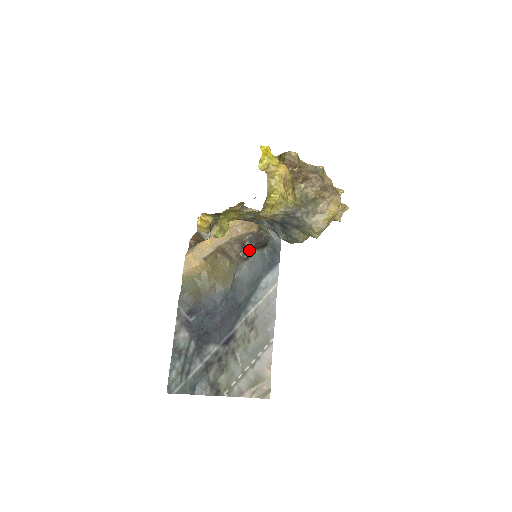
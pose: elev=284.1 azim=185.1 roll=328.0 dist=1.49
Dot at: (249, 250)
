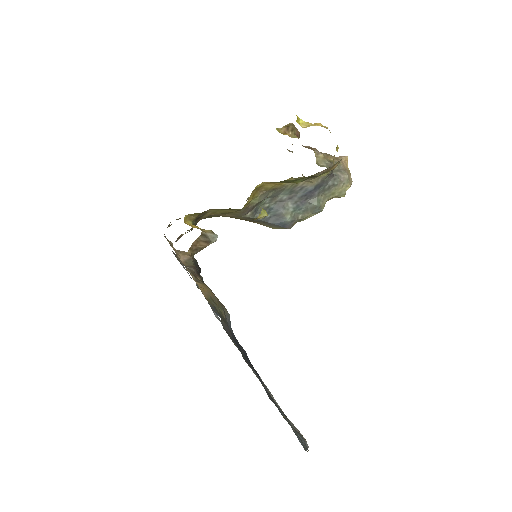
Dot at: occluded
